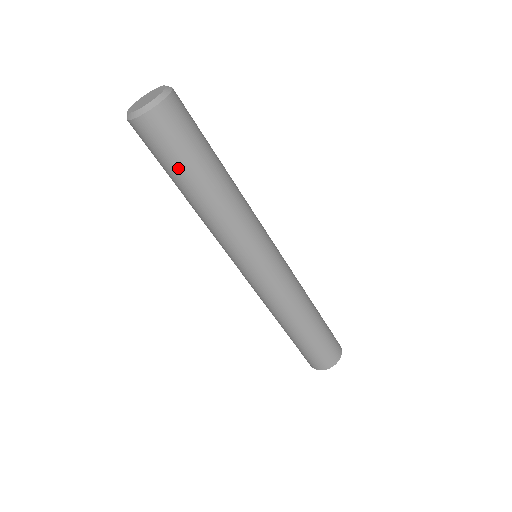
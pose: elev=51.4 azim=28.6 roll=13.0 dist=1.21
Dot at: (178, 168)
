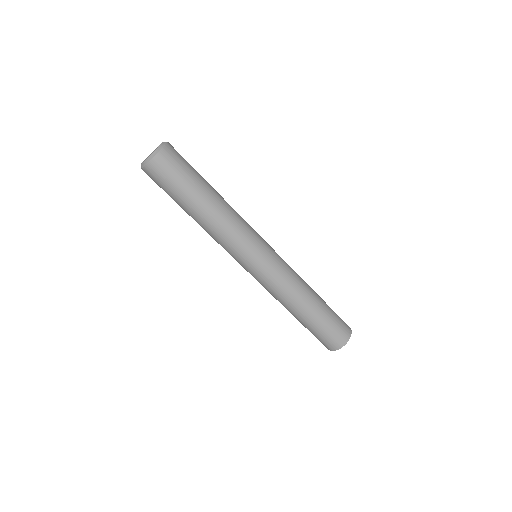
Dot at: (182, 192)
